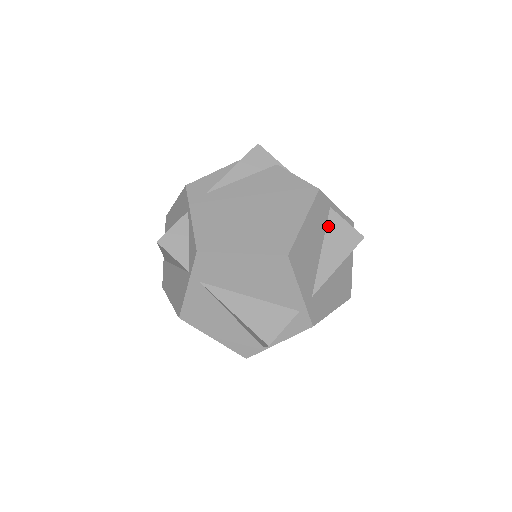
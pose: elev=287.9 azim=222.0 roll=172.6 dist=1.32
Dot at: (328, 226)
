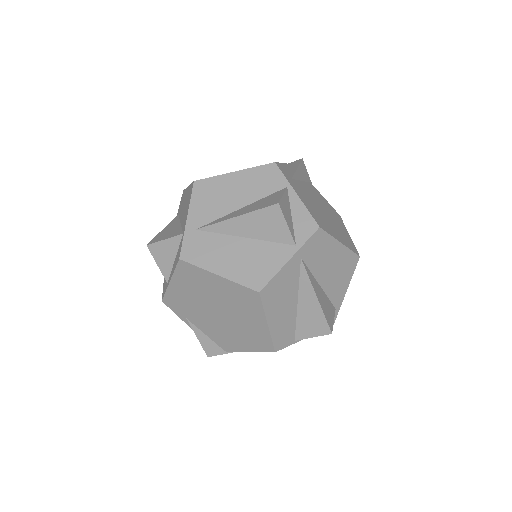
Dot at: occluded
